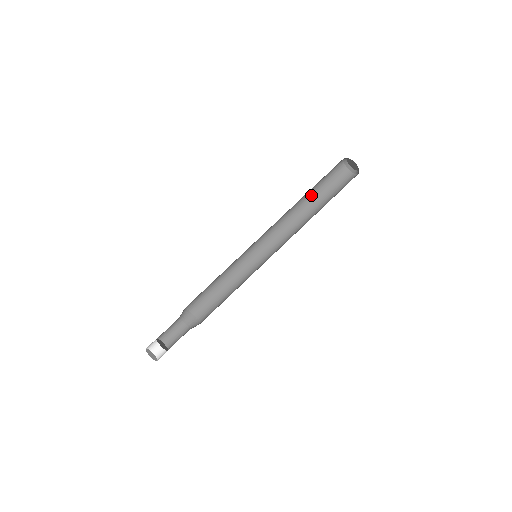
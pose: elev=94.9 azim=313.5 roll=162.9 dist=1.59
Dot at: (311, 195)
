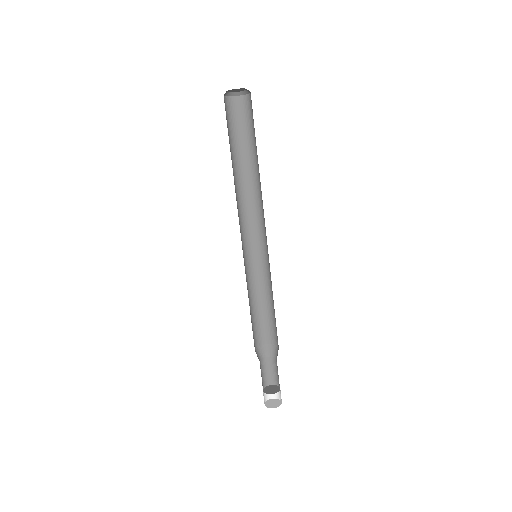
Dot at: (233, 157)
